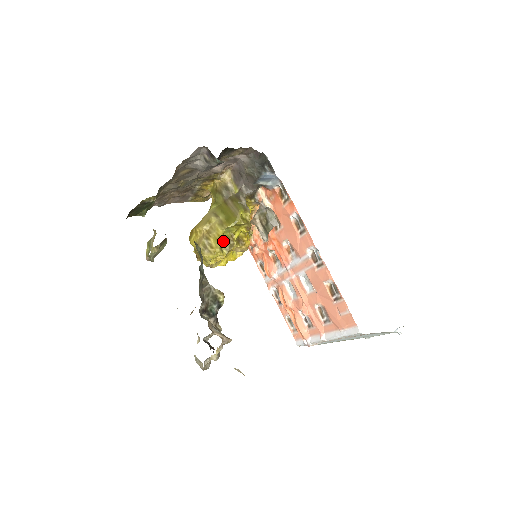
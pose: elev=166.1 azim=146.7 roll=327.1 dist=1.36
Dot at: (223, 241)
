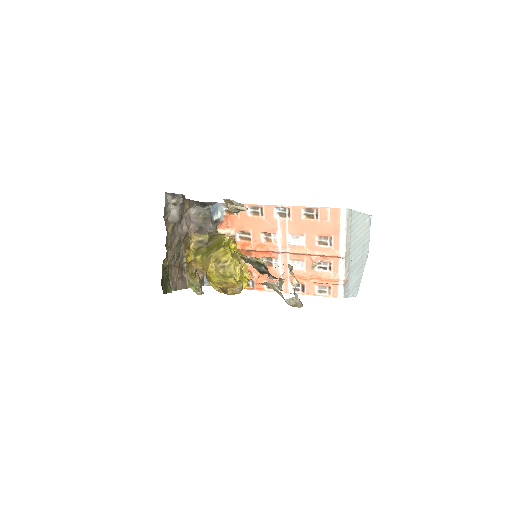
Dot at: occluded
